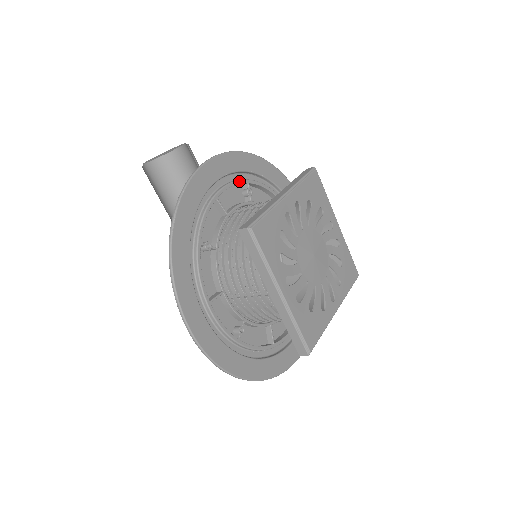
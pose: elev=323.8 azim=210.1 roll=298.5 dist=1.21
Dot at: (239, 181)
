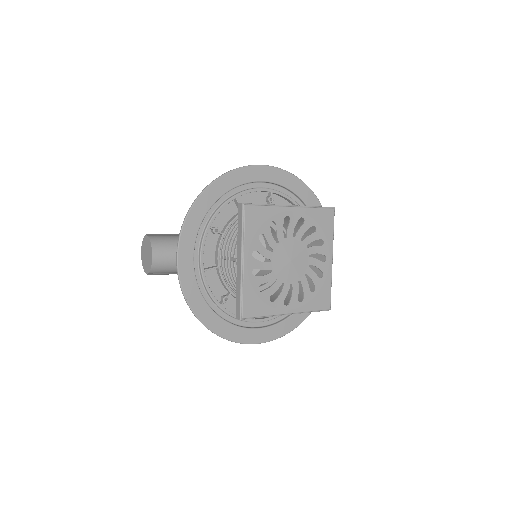
Dot at: (204, 237)
